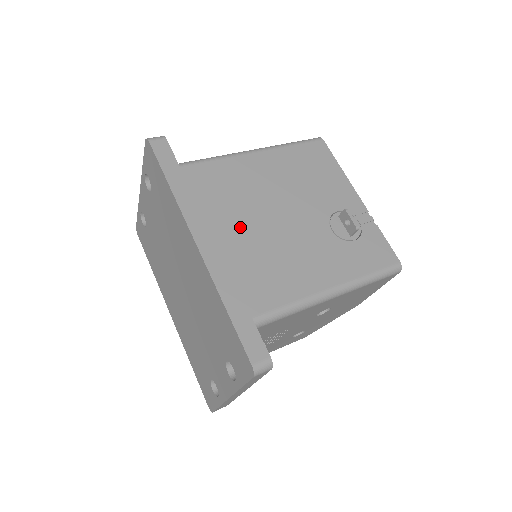
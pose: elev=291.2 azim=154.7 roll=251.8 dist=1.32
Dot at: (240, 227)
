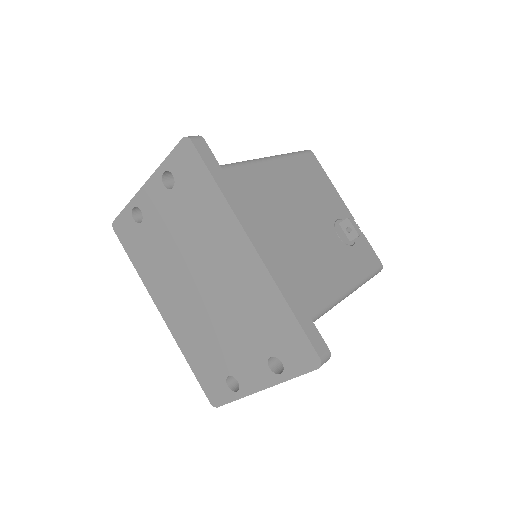
Dot at: (281, 232)
